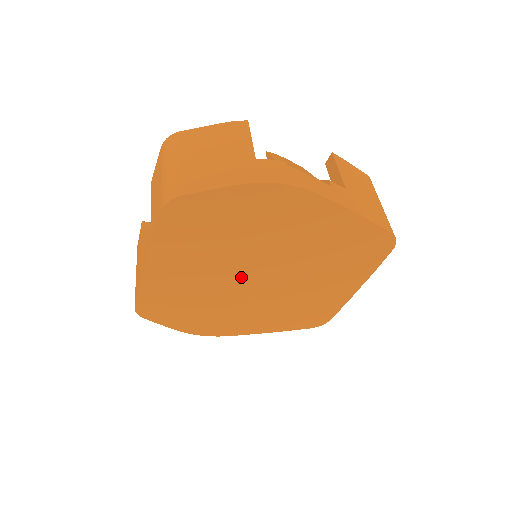
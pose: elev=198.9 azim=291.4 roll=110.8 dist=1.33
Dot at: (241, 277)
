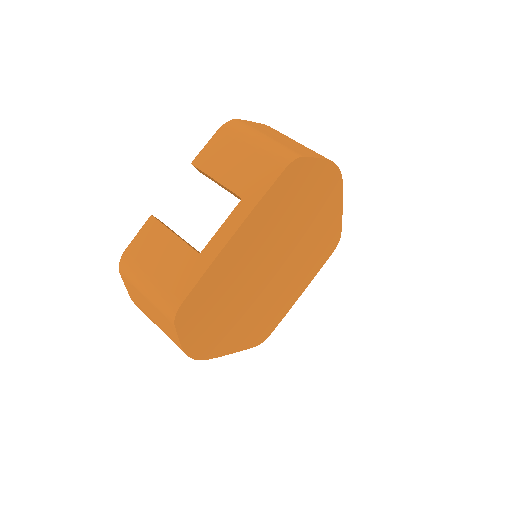
Dot at: (267, 267)
